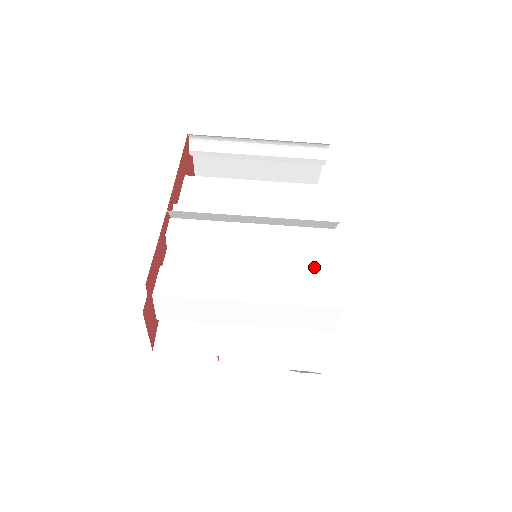
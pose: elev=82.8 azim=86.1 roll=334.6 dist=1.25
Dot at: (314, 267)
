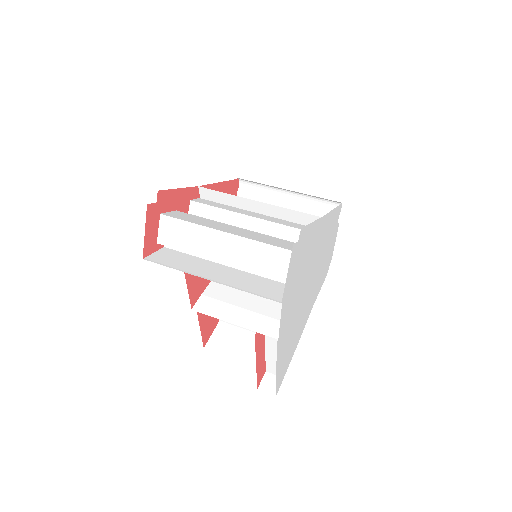
Dot at: occluded
